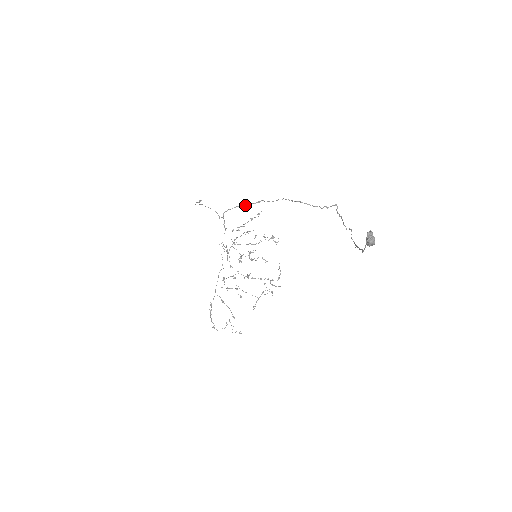
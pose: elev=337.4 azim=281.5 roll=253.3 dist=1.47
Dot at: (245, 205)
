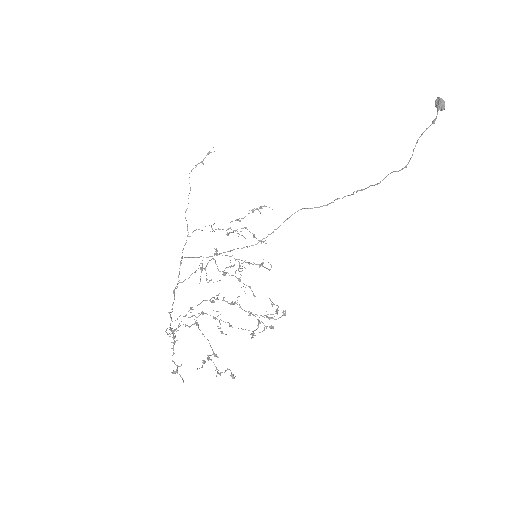
Dot at: (210, 256)
